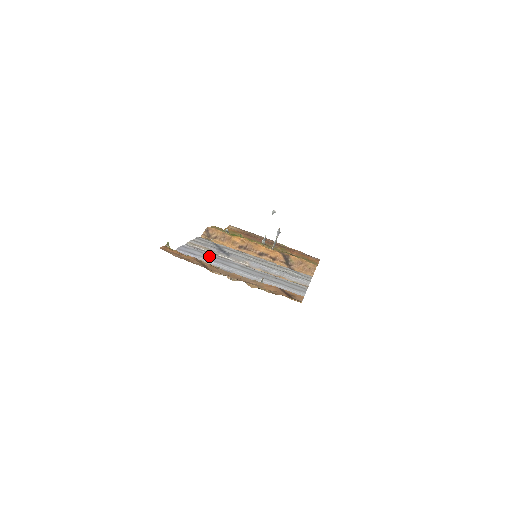
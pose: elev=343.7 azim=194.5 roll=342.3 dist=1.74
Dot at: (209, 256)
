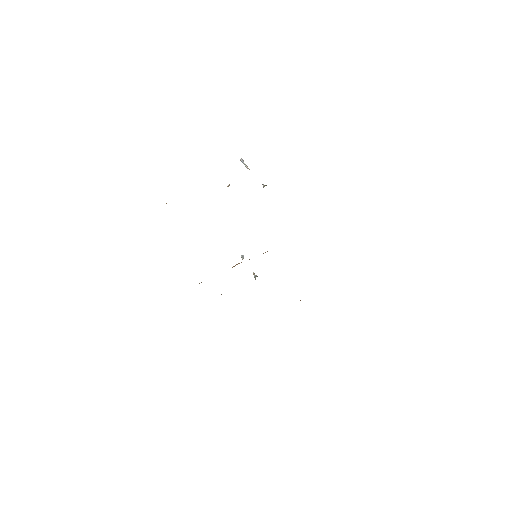
Dot at: occluded
